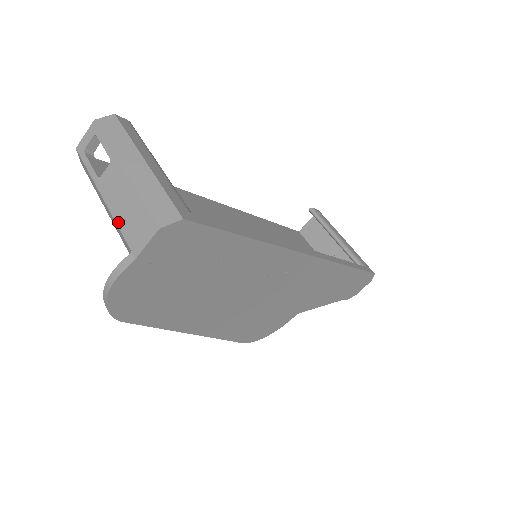
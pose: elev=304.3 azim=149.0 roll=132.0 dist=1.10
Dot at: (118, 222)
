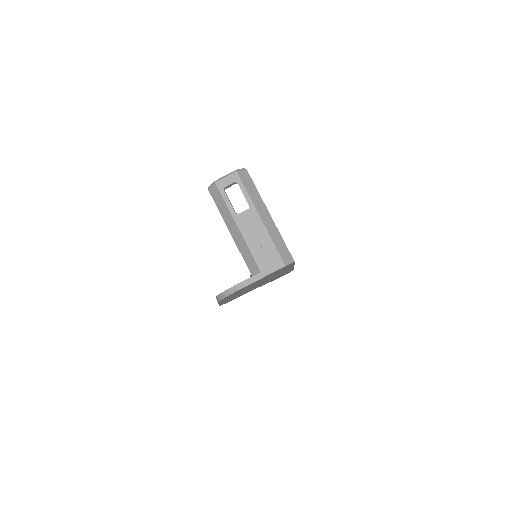
Dot at: (252, 250)
